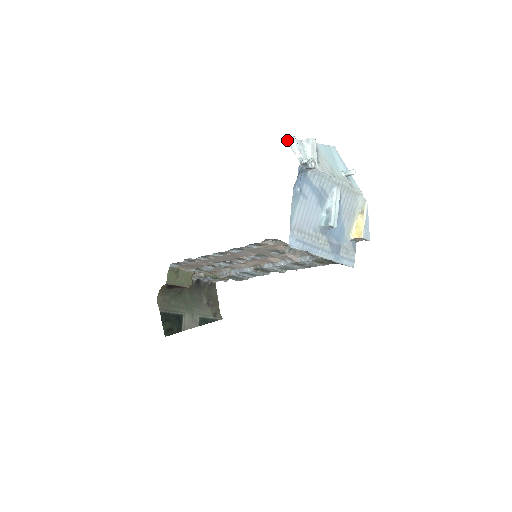
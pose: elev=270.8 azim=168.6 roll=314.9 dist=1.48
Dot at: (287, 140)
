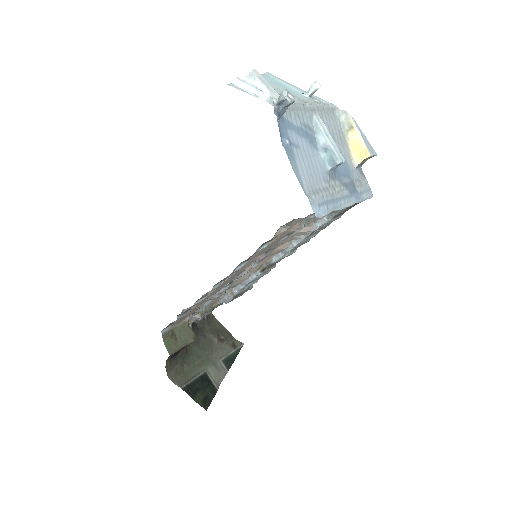
Dot at: (234, 87)
